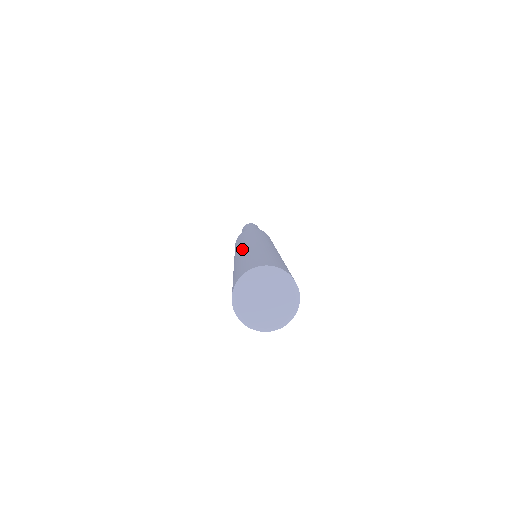
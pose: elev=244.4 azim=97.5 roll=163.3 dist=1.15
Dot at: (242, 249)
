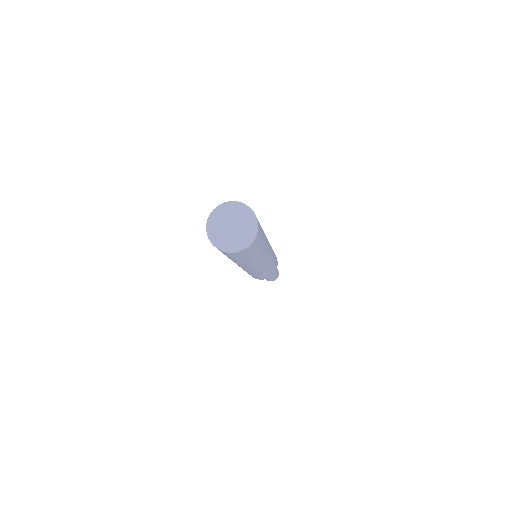
Dot at: occluded
